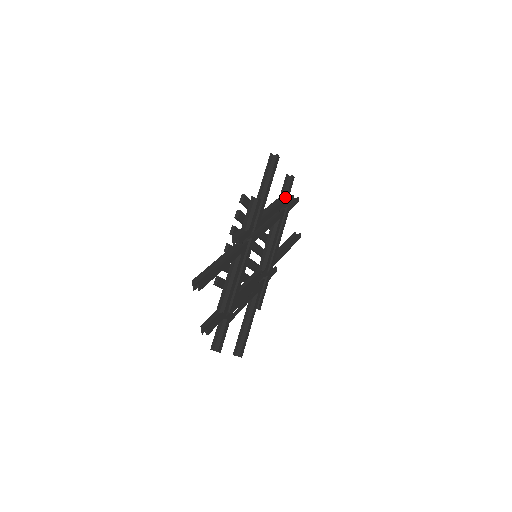
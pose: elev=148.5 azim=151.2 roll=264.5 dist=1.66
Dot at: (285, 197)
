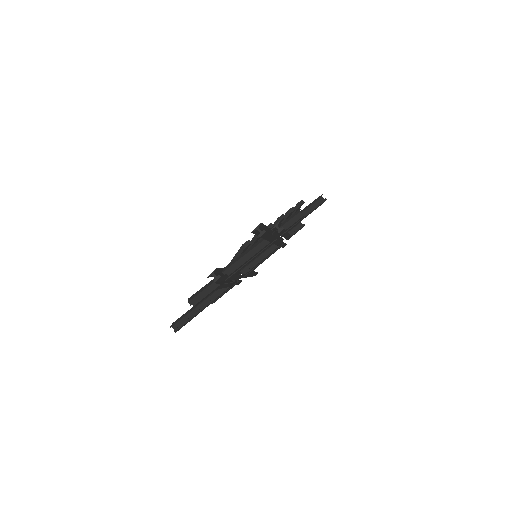
Dot at: (292, 234)
